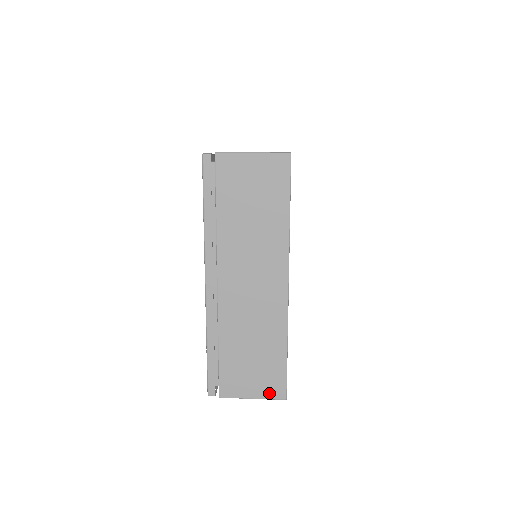
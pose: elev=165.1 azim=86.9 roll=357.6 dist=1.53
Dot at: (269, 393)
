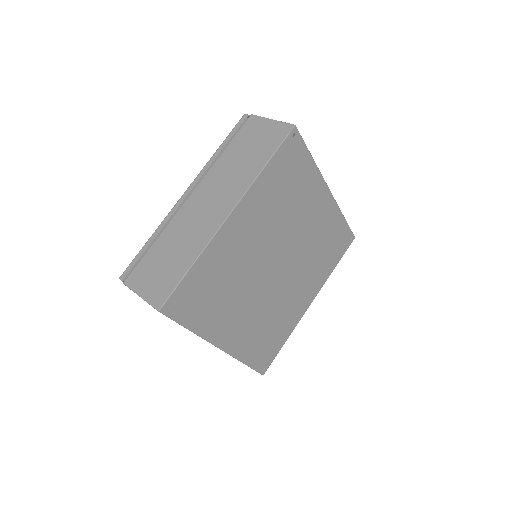
Dot at: (153, 298)
